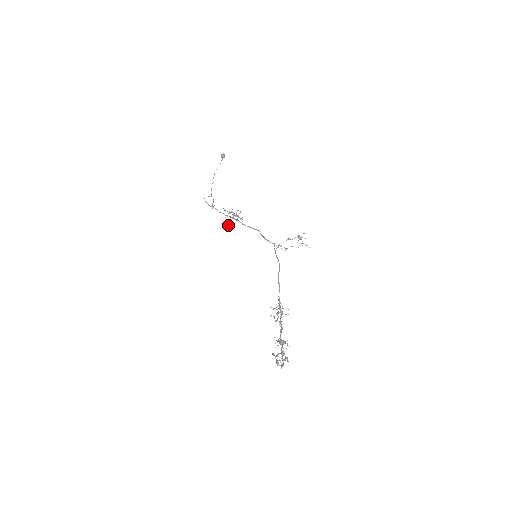
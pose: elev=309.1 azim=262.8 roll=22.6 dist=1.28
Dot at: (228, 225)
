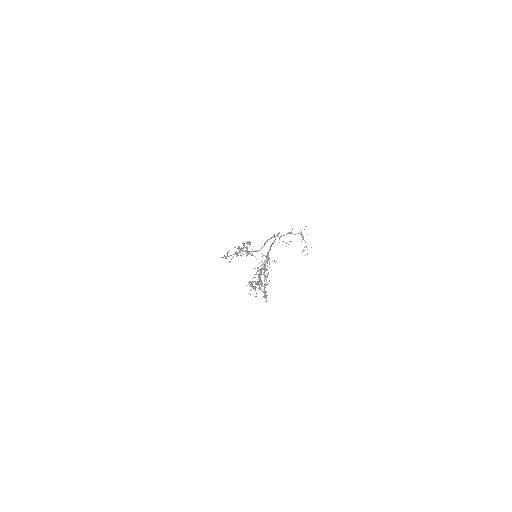
Dot at: (236, 255)
